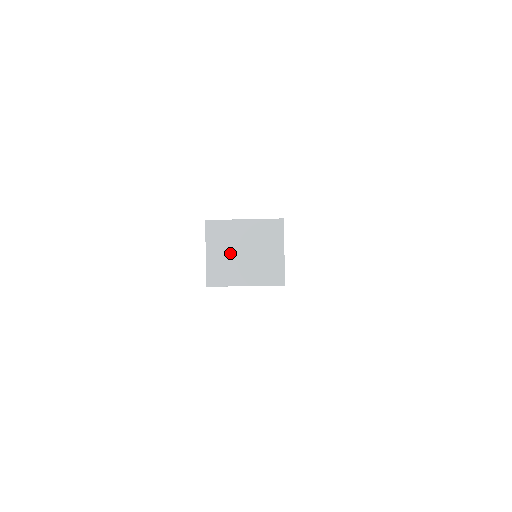
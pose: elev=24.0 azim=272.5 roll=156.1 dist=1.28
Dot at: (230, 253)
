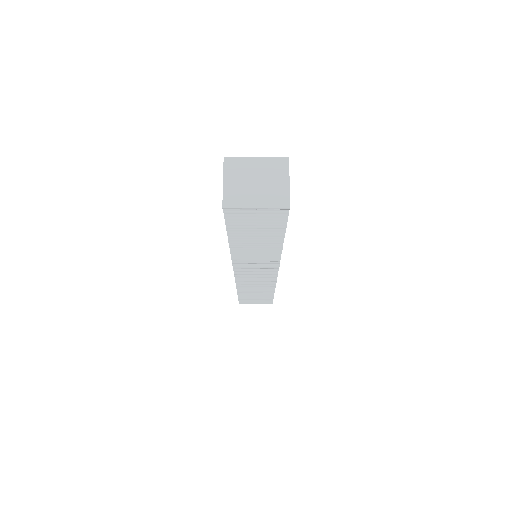
Dot at: (244, 182)
